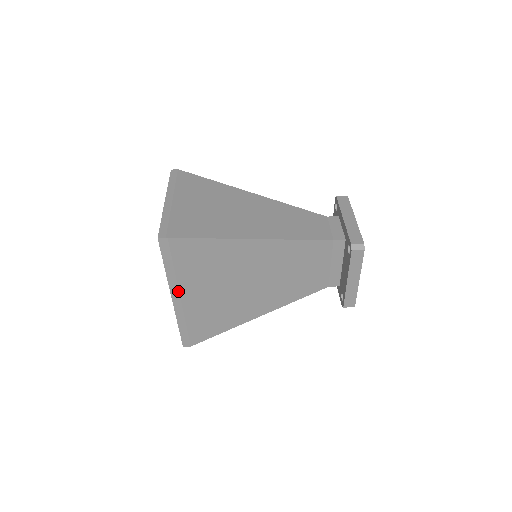
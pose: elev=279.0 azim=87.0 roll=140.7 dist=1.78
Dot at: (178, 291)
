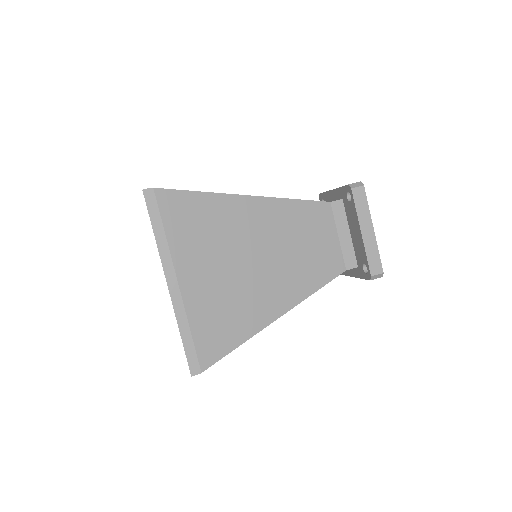
Dot at: (173, 270)
